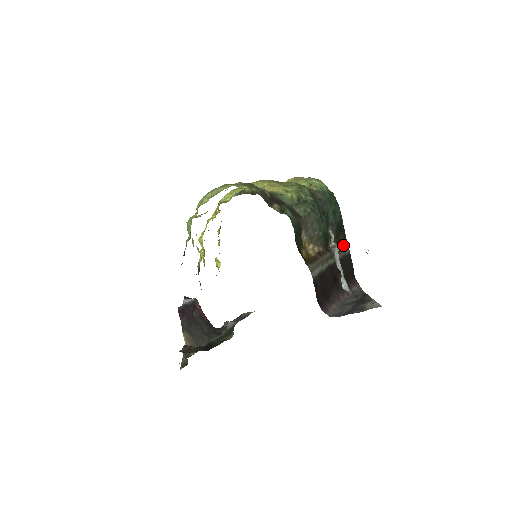
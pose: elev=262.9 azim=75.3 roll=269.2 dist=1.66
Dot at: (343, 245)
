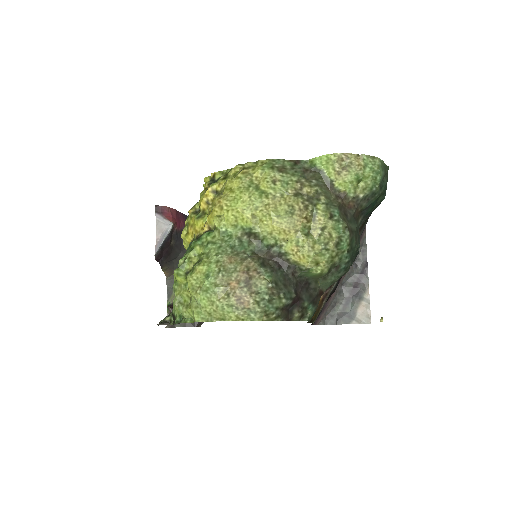
Dot at: (367, 219)
